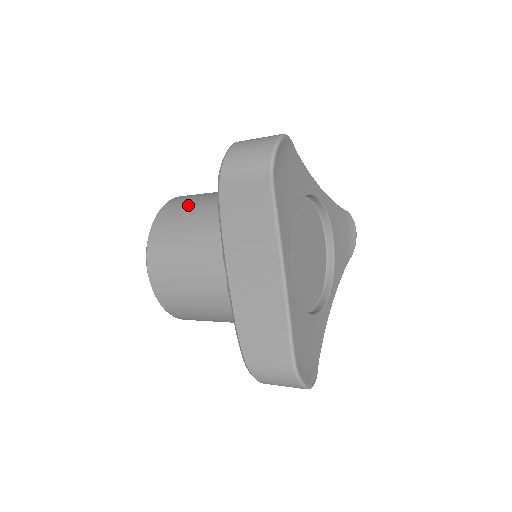
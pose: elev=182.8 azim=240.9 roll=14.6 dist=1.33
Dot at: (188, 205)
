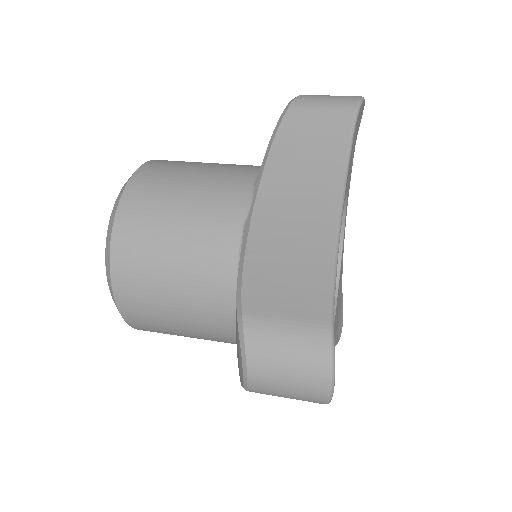
Dot at: (159, 298)
